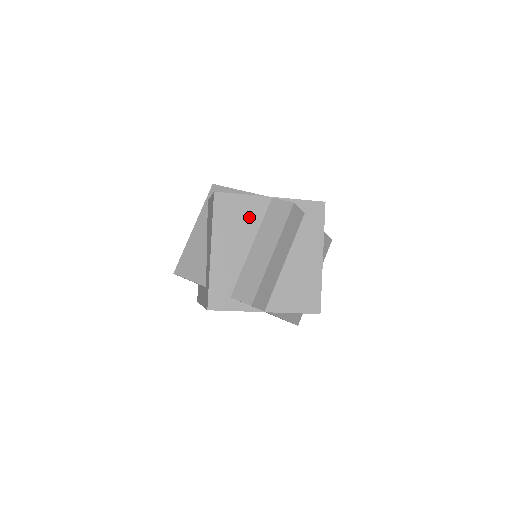
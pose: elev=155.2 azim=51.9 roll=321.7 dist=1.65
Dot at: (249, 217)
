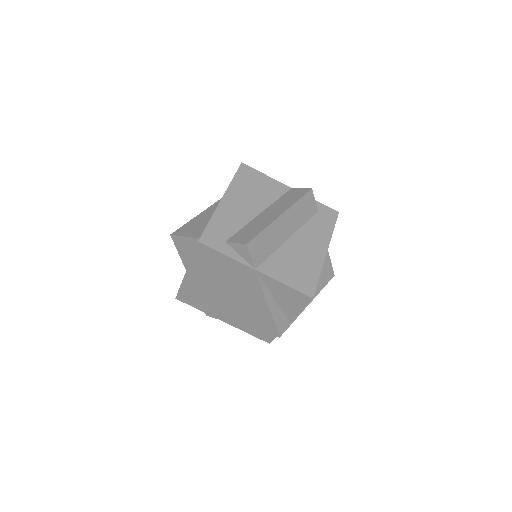
Dot at: (266, 192)
